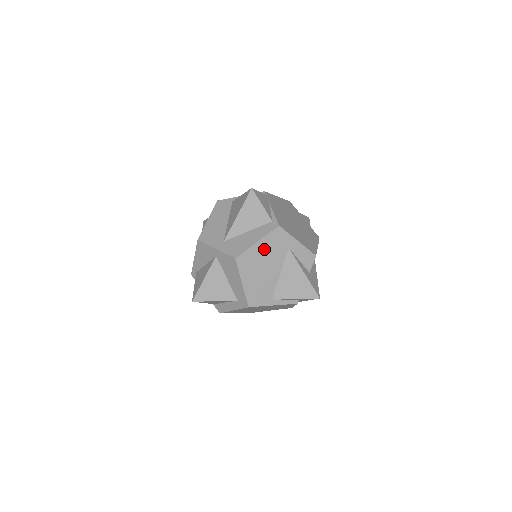
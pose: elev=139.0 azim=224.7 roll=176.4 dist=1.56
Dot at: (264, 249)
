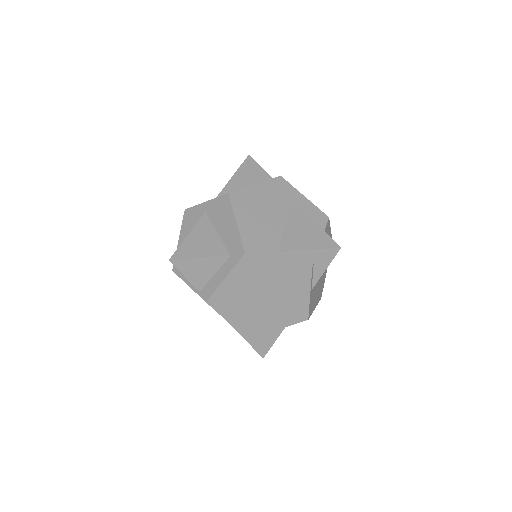
Dot at: (264, 193)
